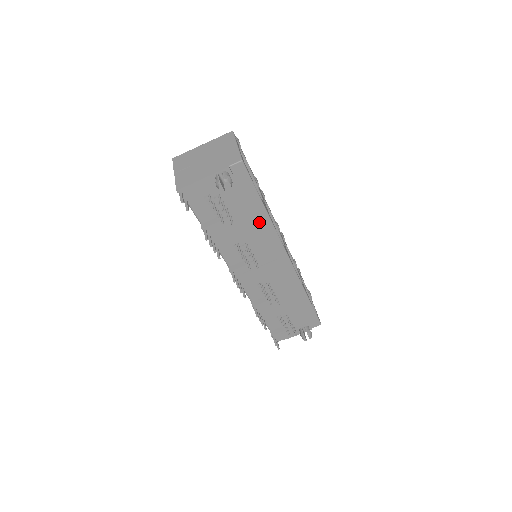
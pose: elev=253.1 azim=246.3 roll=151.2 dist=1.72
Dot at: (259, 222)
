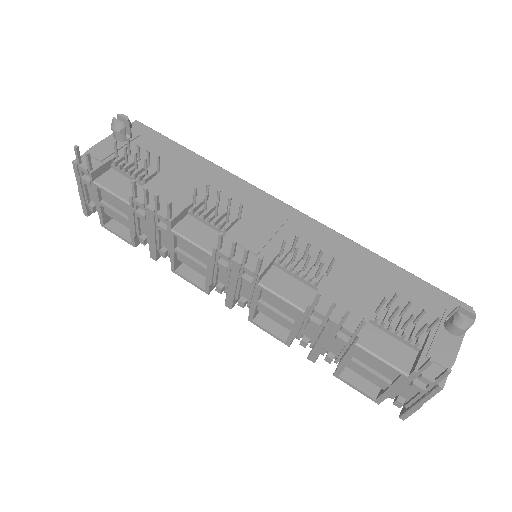
Dot at: (202, 170)
